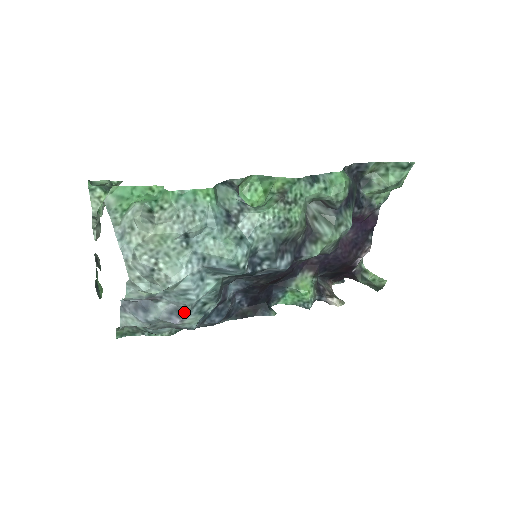
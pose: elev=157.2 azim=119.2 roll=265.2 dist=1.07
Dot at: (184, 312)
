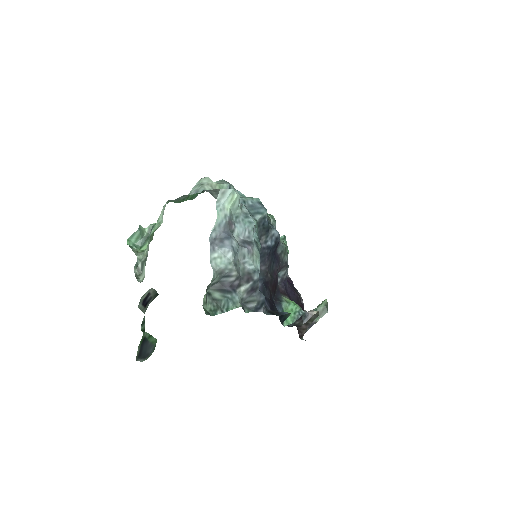
Dot at: (250, 242)
